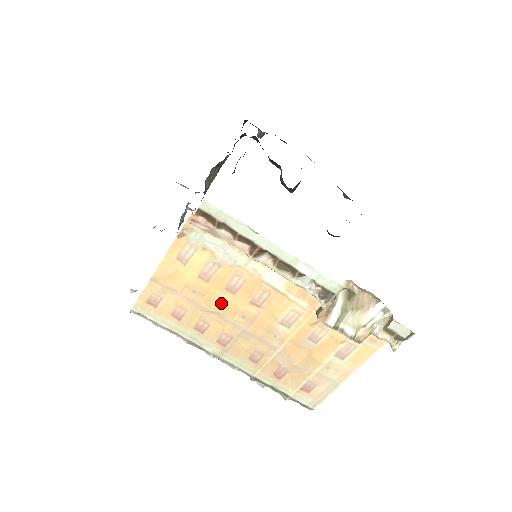
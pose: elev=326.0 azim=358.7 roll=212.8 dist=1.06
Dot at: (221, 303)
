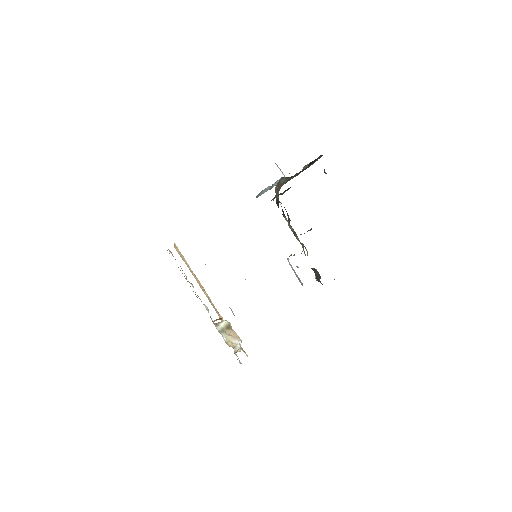
Dot at: (195, 278)
